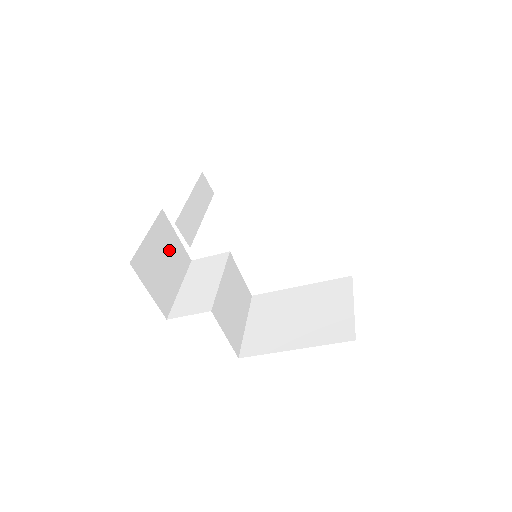
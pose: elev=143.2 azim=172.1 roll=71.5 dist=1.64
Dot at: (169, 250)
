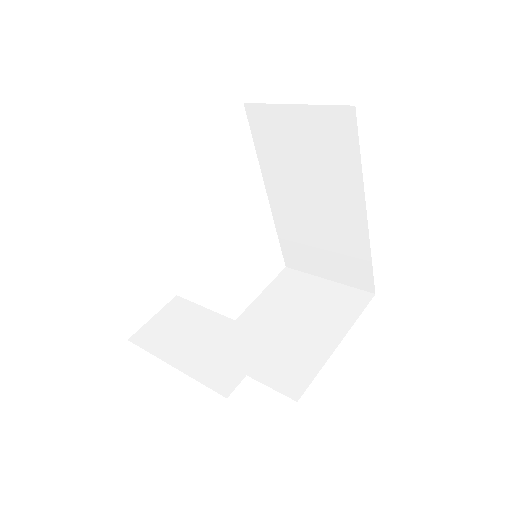
Dot at: occluded
